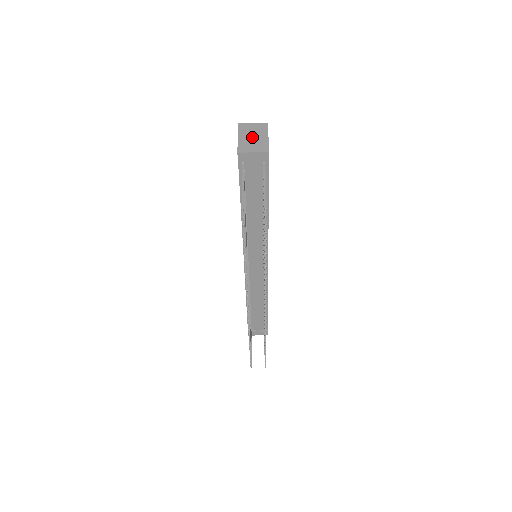
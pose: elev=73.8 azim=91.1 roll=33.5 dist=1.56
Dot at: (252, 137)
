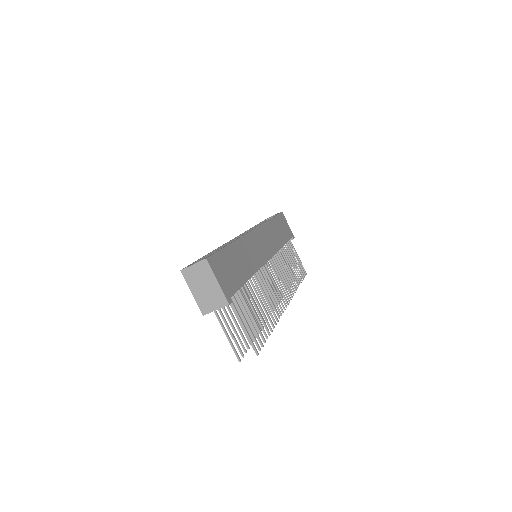
Dot at: (204, 288)
